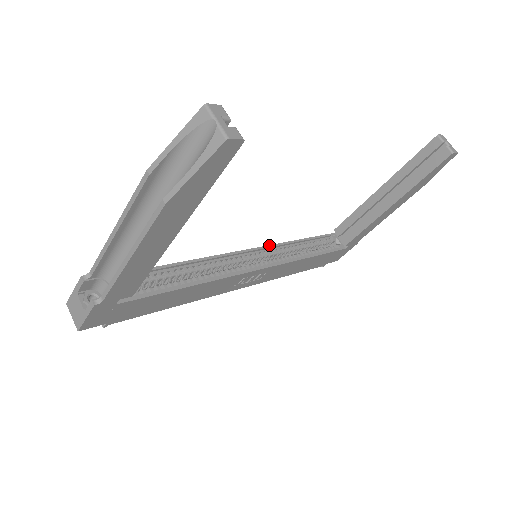
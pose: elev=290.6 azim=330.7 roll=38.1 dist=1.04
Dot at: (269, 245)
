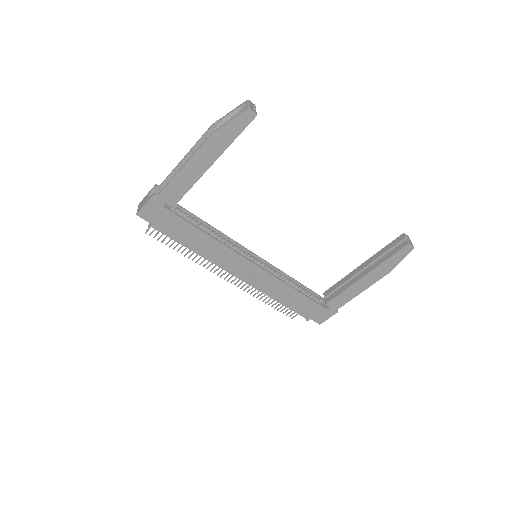
Dot at: (269, 263)
